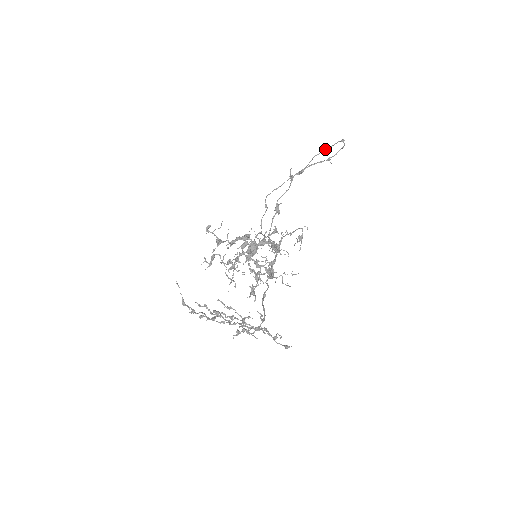
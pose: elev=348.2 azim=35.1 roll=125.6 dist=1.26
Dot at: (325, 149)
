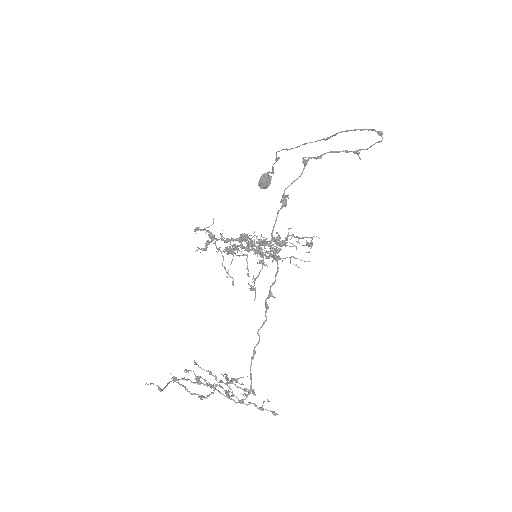
Dot at: (355, 129)
